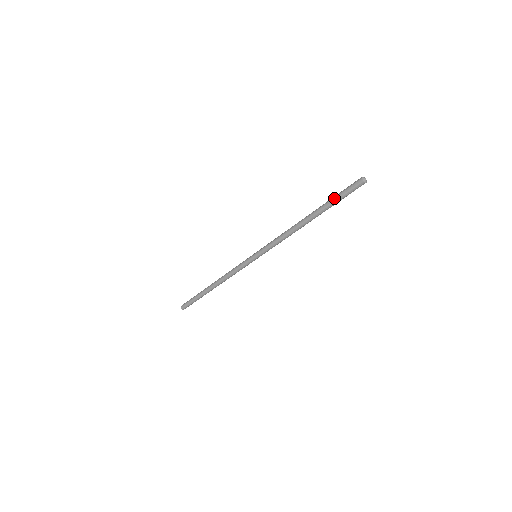
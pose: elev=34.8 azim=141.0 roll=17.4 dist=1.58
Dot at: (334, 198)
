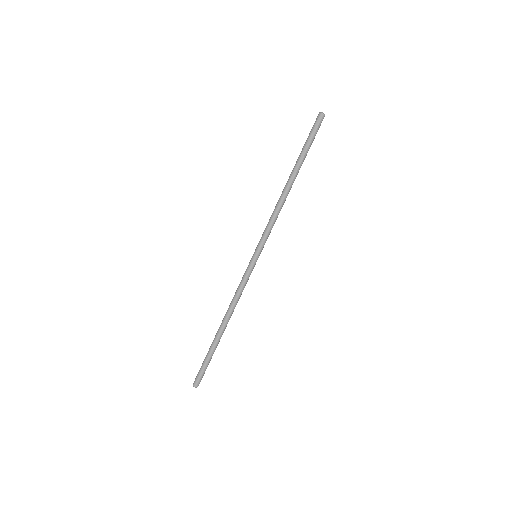
Dot at: (306, 145)
